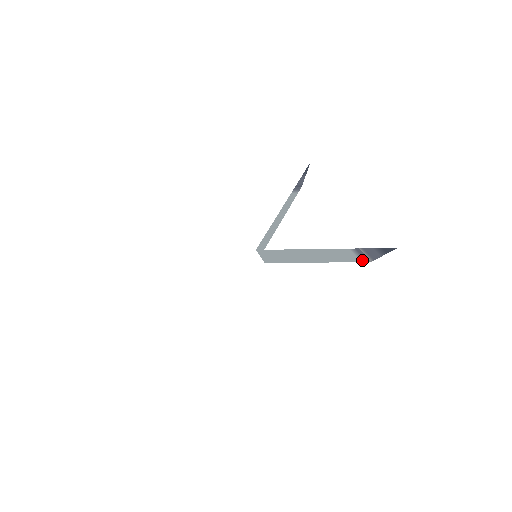
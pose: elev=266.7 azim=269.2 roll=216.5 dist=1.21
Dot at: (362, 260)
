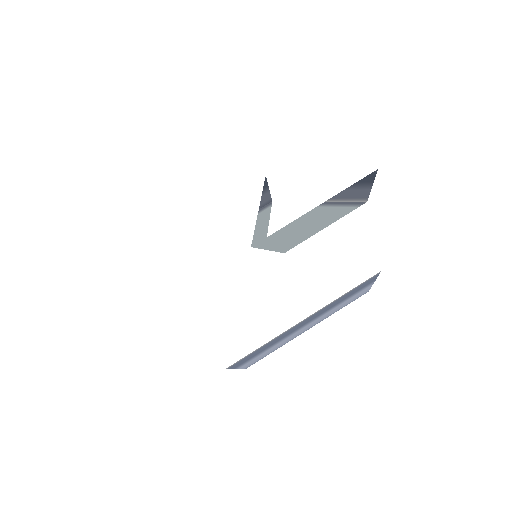
Dot at: (352, 194)
